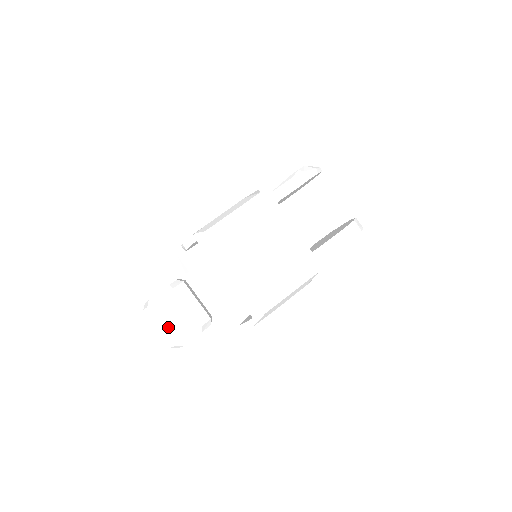
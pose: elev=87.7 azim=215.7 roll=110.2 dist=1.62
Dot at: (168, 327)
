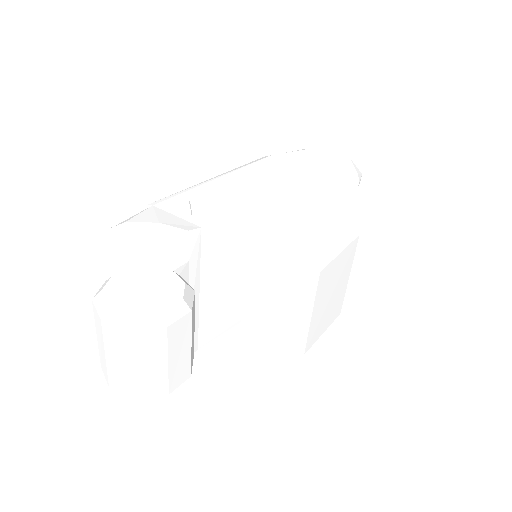
Dot at: (146, 372)
